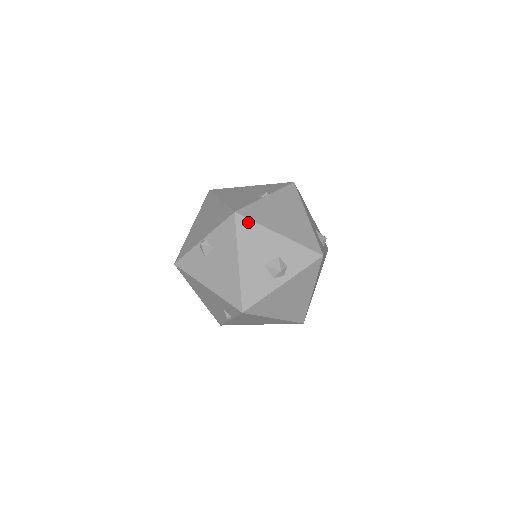
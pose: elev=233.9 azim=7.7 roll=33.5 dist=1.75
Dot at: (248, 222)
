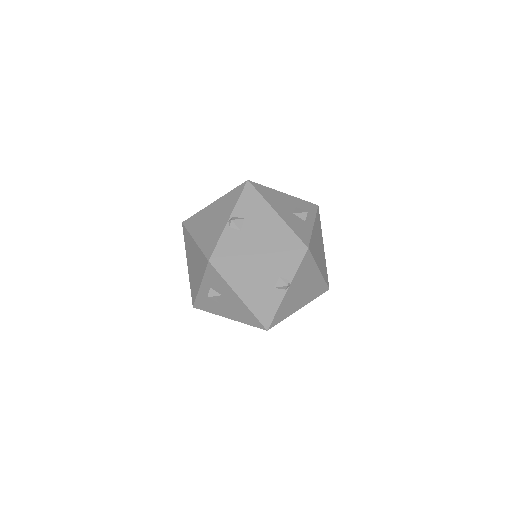
Dot at: (261, 186)
